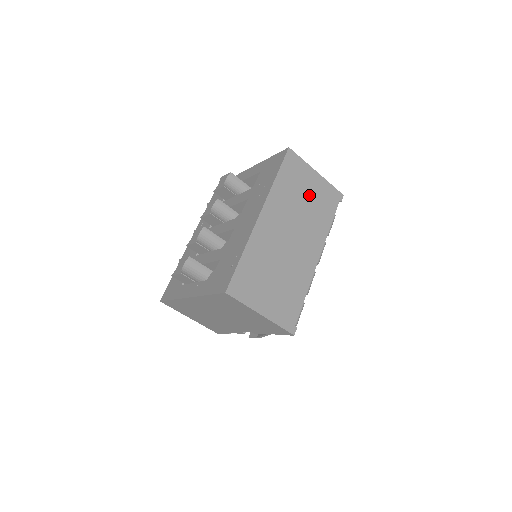
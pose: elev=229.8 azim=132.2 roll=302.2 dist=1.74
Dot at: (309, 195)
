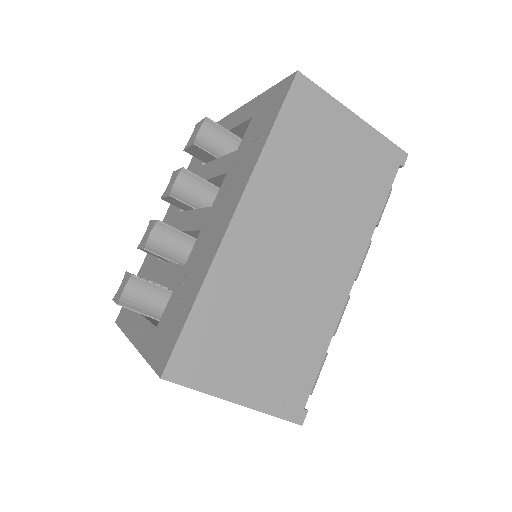
Dot at: (338, 163)
